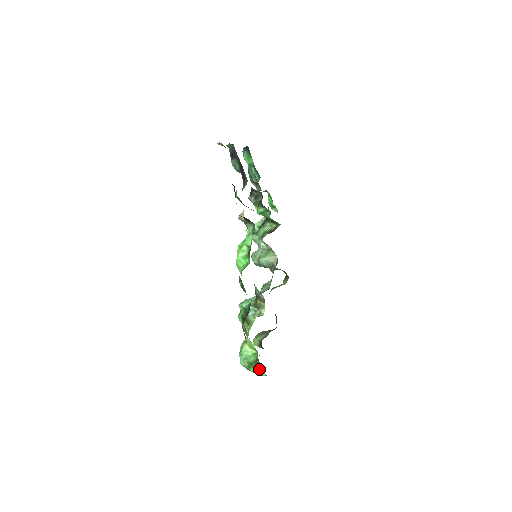
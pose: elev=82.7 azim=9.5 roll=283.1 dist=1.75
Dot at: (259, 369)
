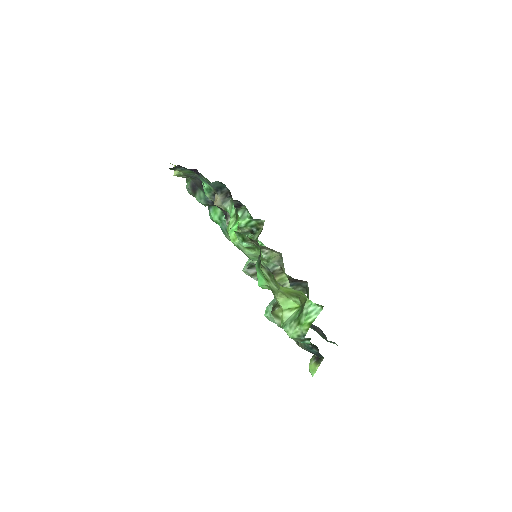
Dot at: (308, 306)
